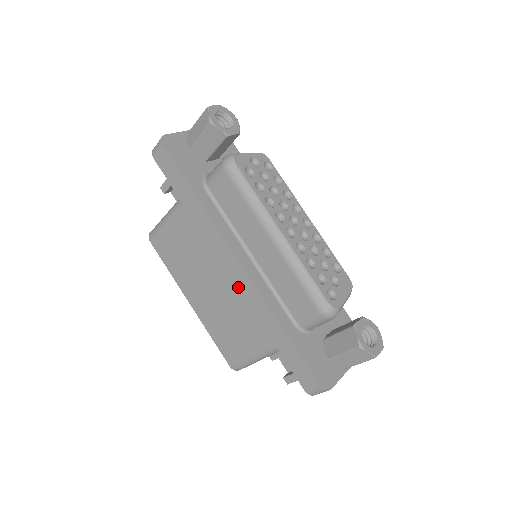
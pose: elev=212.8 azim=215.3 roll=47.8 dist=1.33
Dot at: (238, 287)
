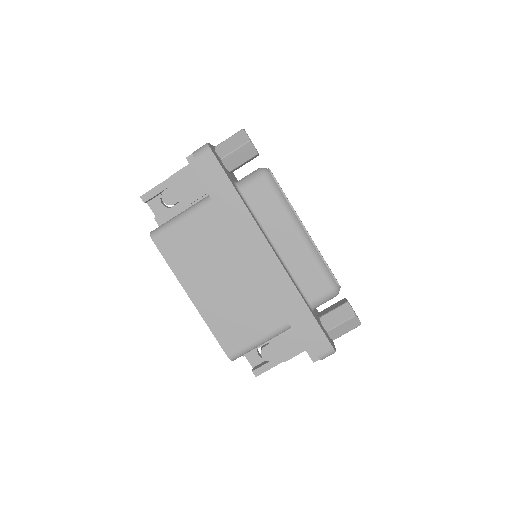
Dot at: (267, 273)
